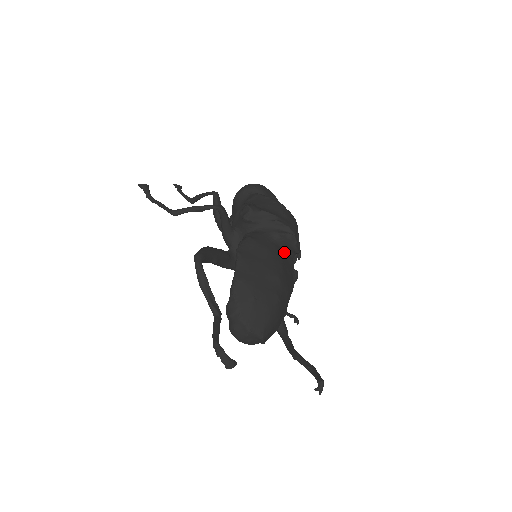
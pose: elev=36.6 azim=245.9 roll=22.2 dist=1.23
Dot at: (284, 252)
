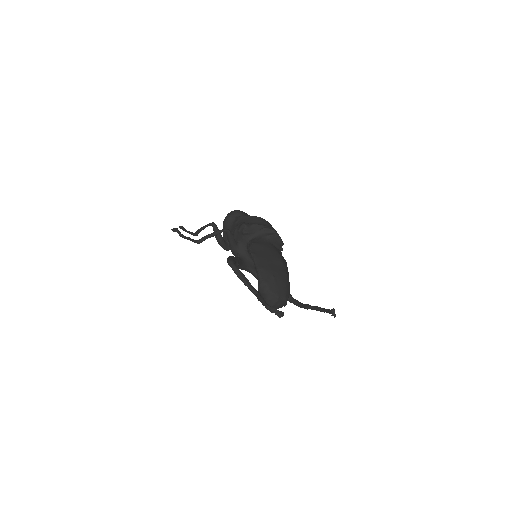
Dot at: (275, 247)
